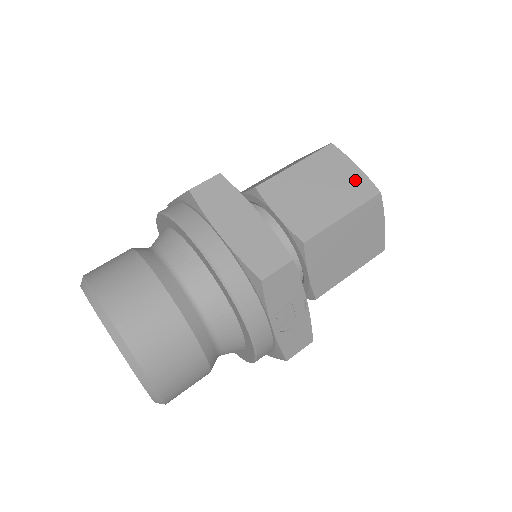
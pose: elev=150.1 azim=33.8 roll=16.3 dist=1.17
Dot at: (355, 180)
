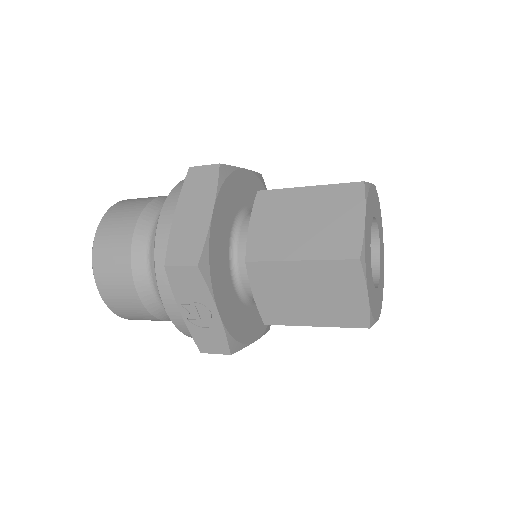
Dot at: (347, 231)
